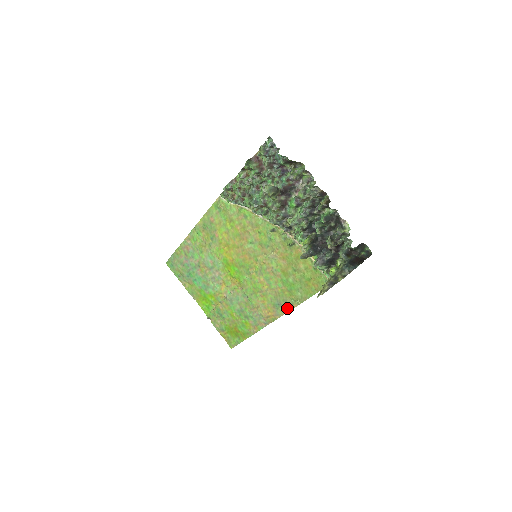
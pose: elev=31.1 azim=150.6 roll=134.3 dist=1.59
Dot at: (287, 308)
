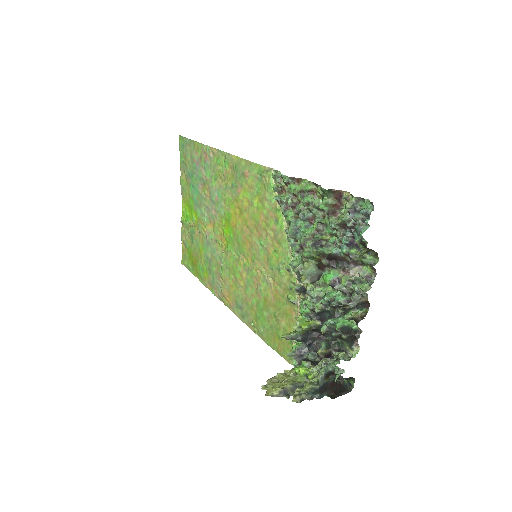
Dot at: (244, 319)
